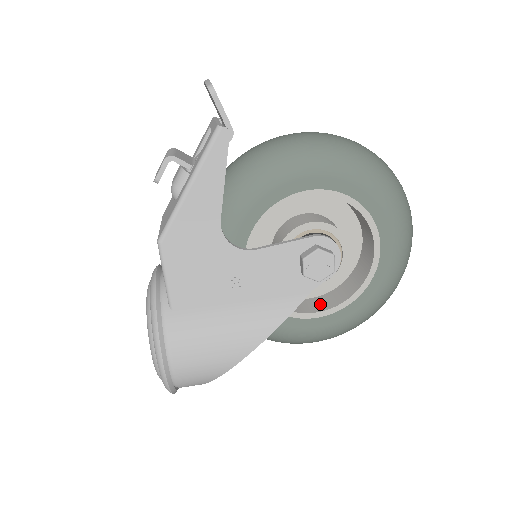
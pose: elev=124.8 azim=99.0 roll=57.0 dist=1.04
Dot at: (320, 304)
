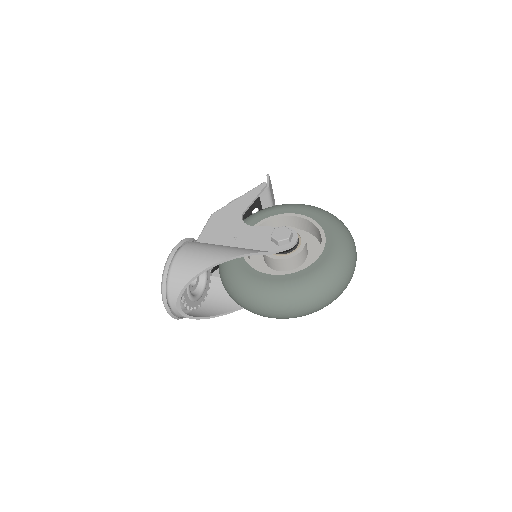
Dot at: occluded
